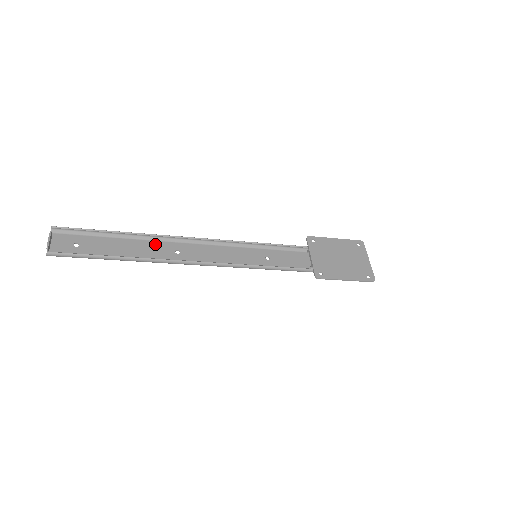
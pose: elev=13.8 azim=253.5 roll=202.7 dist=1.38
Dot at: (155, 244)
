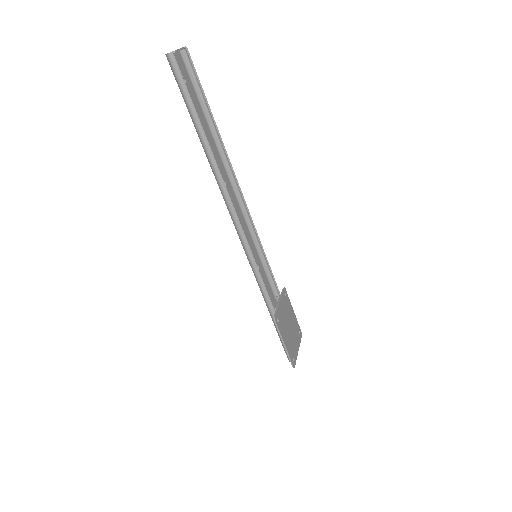
Dot at: (219, 158)
